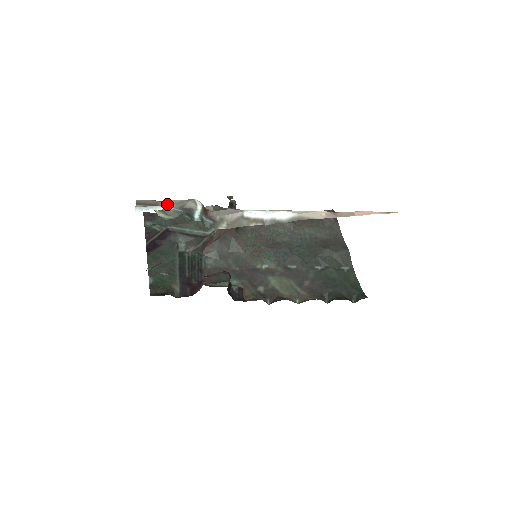
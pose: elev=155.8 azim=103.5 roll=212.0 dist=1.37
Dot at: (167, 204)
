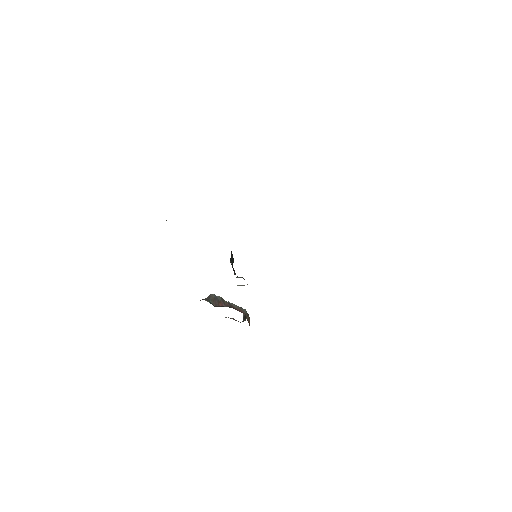
Dot at: occluded
